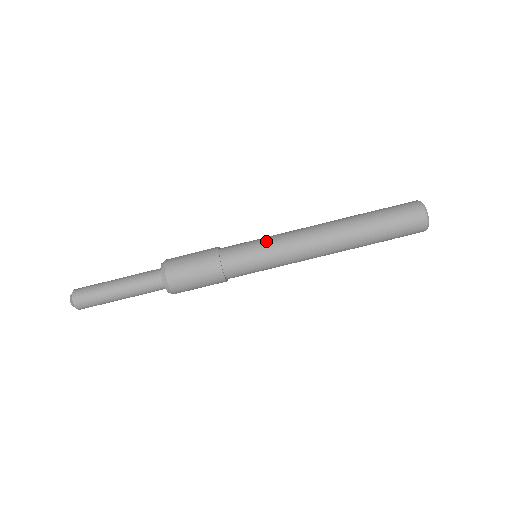
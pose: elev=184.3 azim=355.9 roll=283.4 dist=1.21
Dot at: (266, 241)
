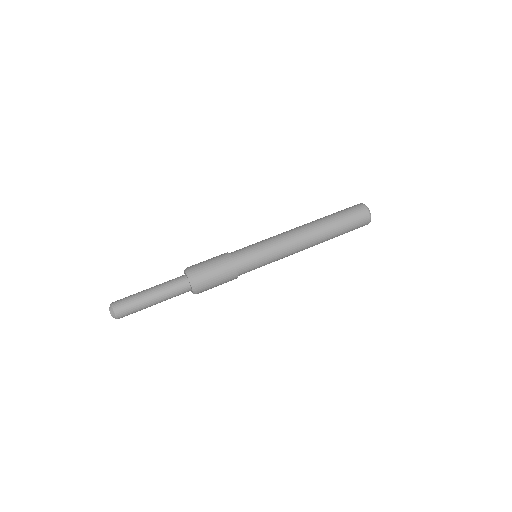
Dot at: (261, 241)
